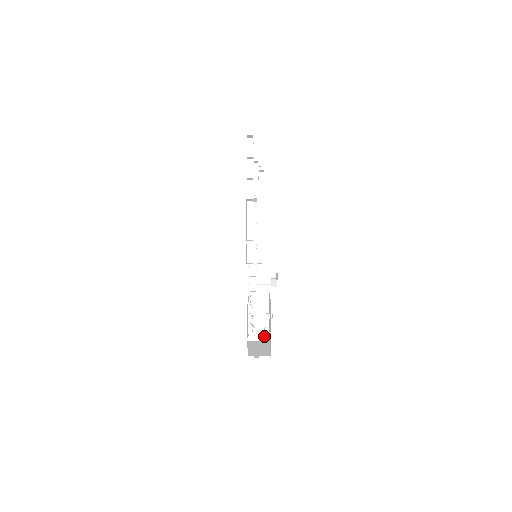
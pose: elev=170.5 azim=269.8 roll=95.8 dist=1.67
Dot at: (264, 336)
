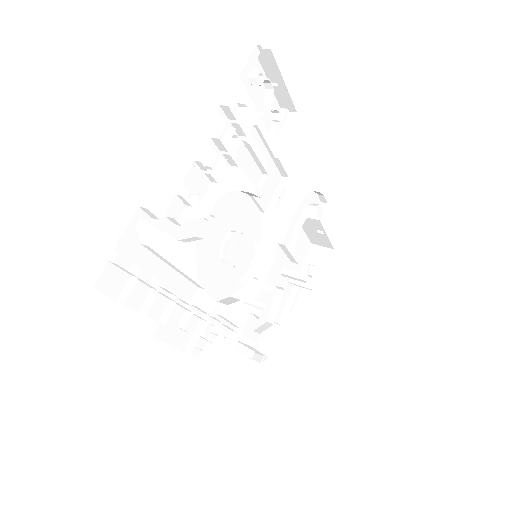
Dot at: (326, 253)
